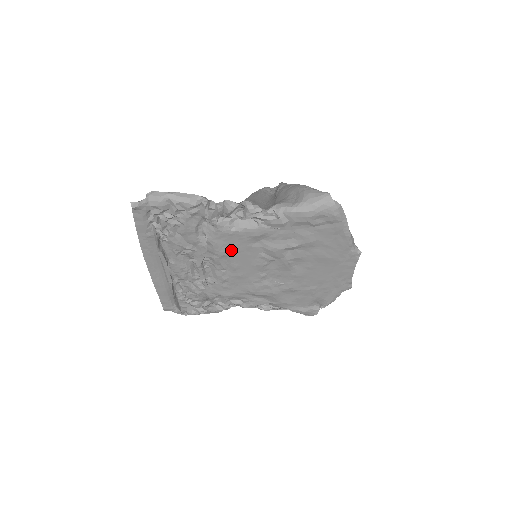
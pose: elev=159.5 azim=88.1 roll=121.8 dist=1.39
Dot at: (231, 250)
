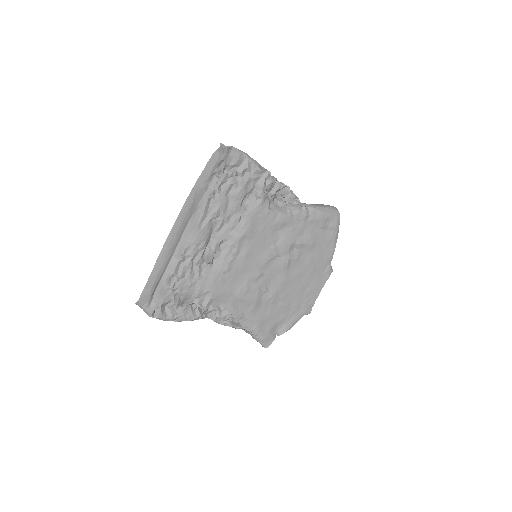
Dot at: (255, 232)
